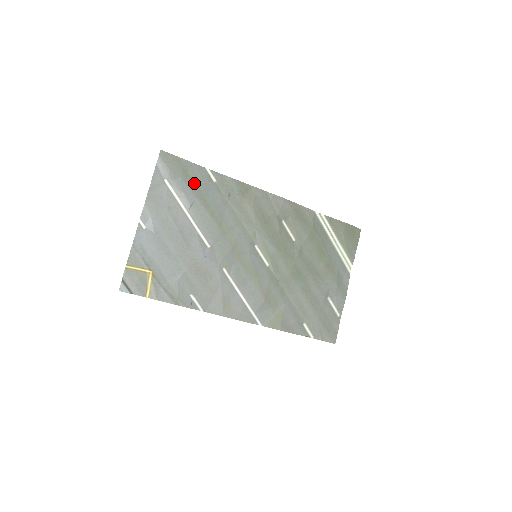
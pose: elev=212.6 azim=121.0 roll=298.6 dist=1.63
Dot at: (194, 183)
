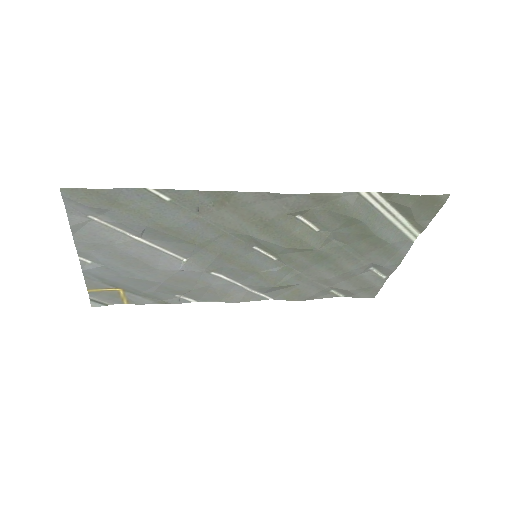
Dot at: (135, 210)
